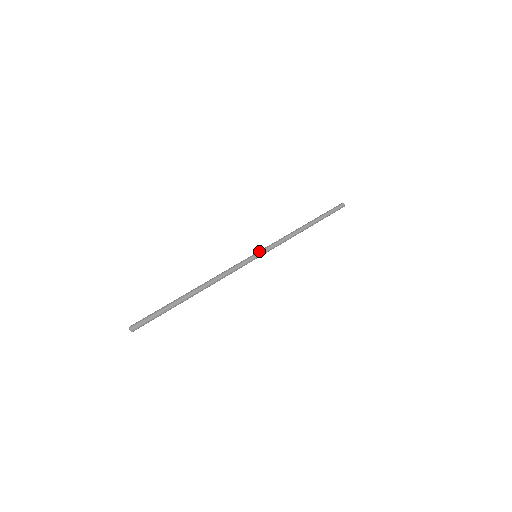
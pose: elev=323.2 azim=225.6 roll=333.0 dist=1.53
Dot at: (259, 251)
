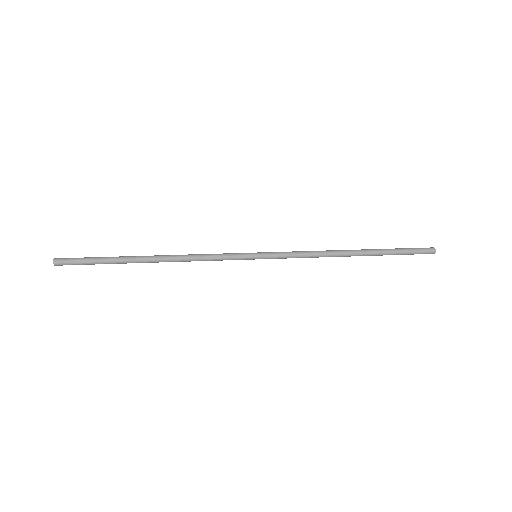
Dot at: (263, 252)
